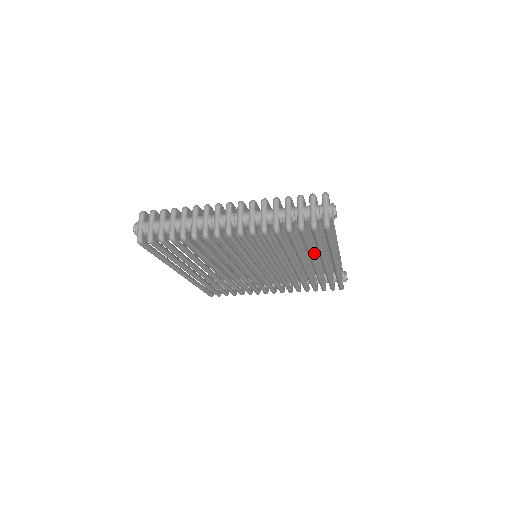
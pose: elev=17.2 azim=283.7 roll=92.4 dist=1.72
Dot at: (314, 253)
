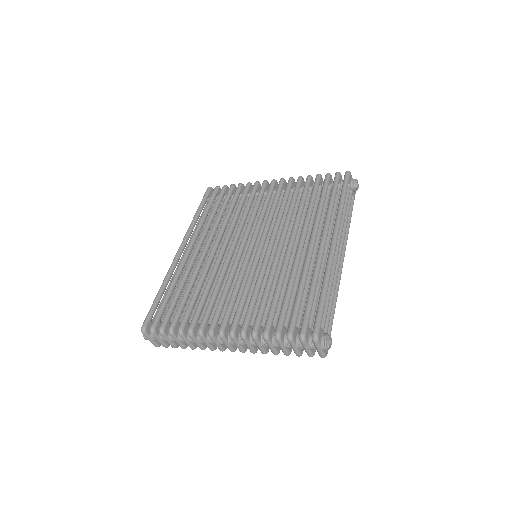
Dot at: occluded
